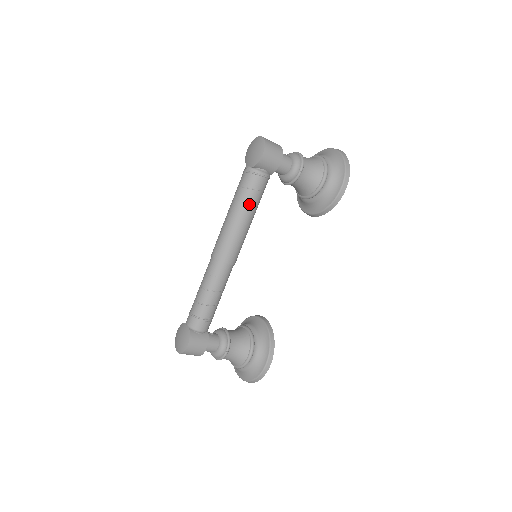
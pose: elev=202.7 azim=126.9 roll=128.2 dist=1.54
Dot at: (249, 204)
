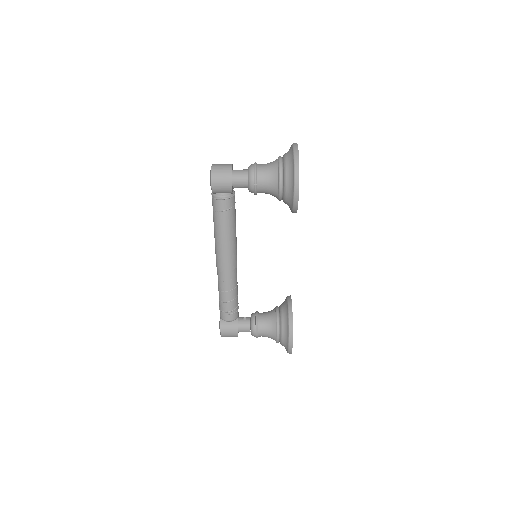
Dot at: (221, 223)
